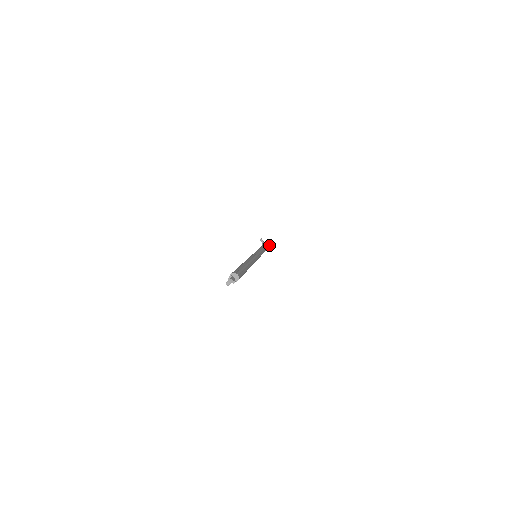
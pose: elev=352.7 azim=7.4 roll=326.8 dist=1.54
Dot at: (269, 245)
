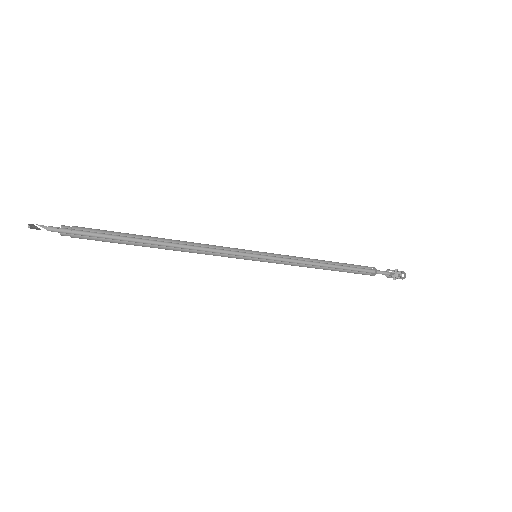
Dot at: (376, 270)
